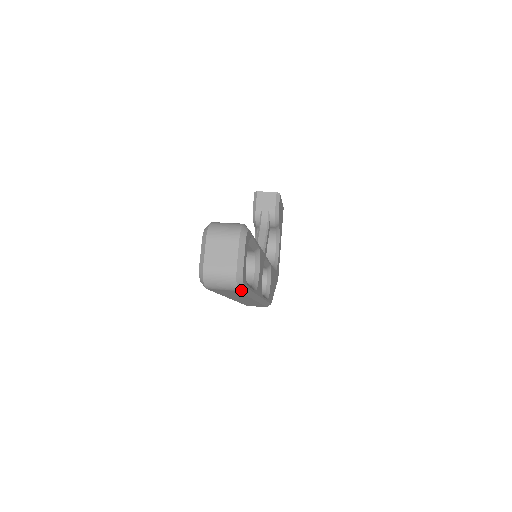
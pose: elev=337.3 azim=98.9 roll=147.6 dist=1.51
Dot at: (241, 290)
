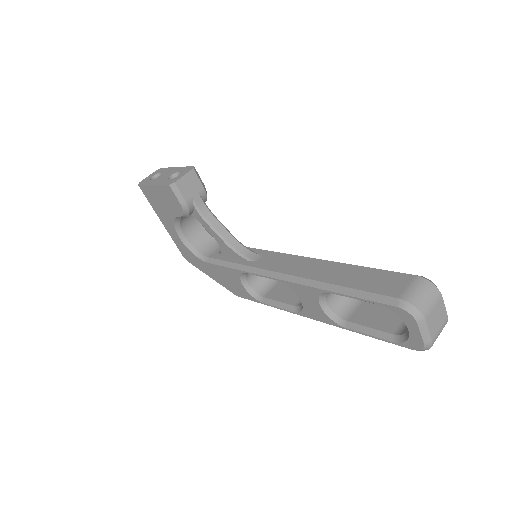
Dot at: occluded
